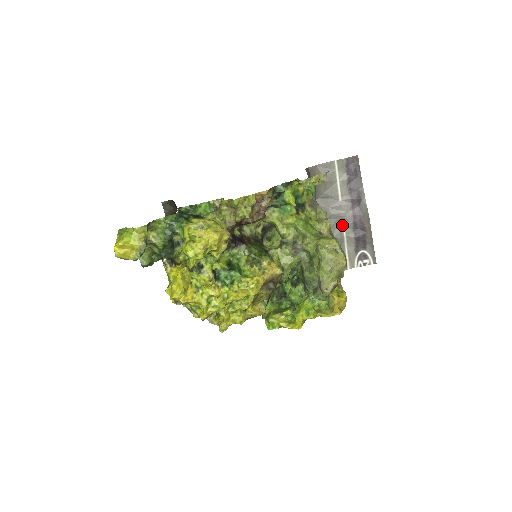
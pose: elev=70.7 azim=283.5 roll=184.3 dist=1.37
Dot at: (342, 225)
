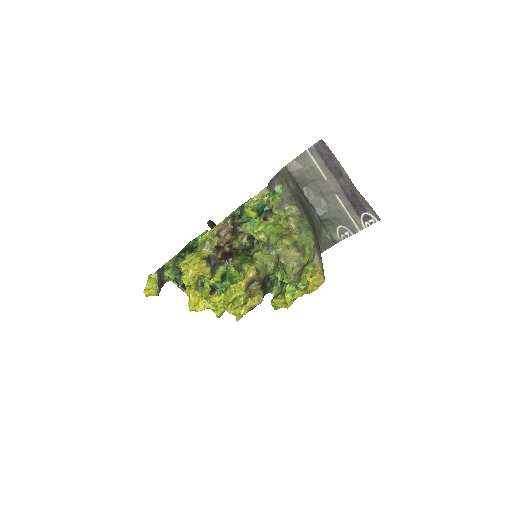
Dot at: (337, 198)
